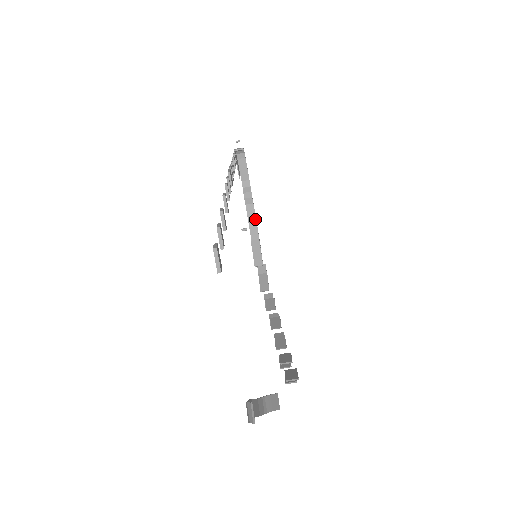
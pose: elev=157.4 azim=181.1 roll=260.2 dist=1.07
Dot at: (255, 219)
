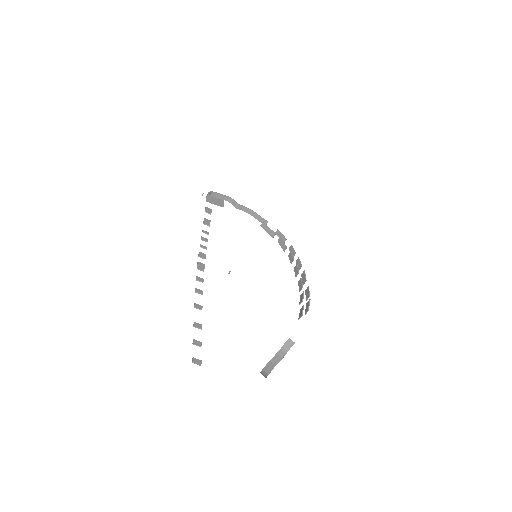
Dot at: (252, 211)
